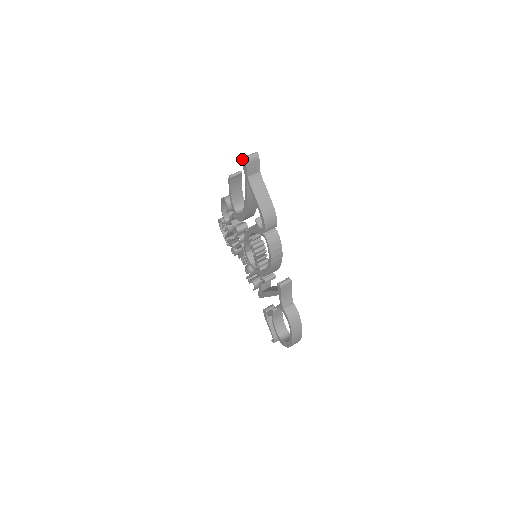
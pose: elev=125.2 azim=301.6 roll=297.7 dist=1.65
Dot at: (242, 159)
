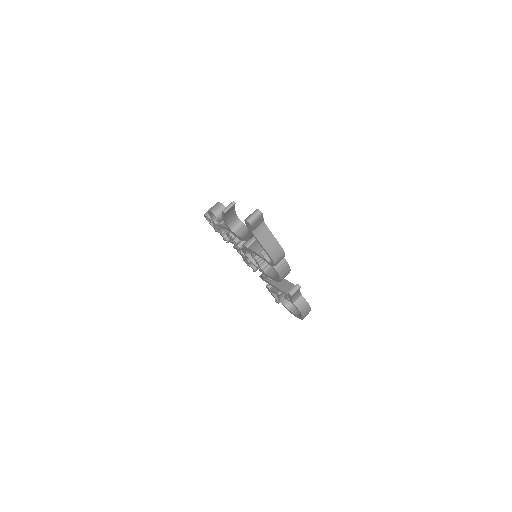
Dot at: (245, 221)
